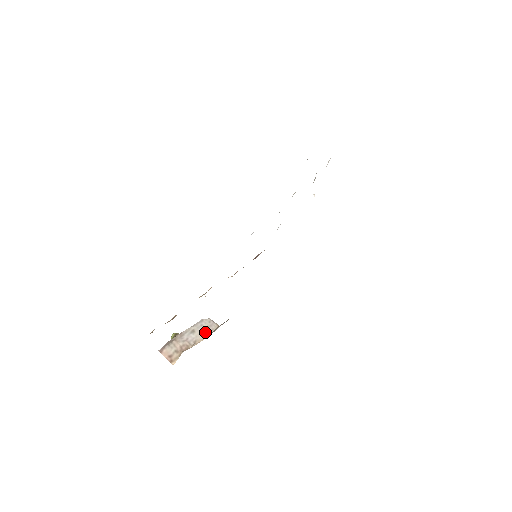
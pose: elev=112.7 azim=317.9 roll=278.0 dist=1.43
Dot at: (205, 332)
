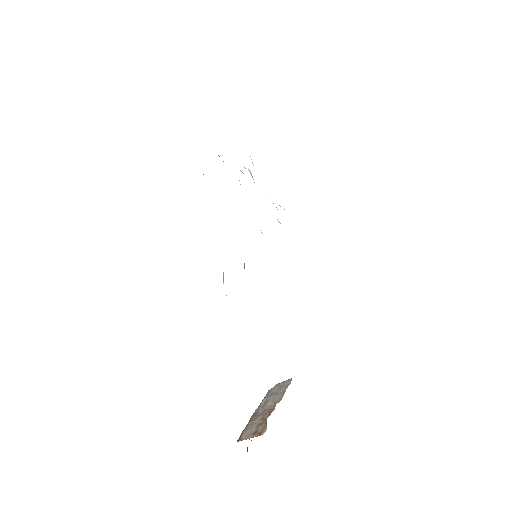
Dot at: (281, 392)
